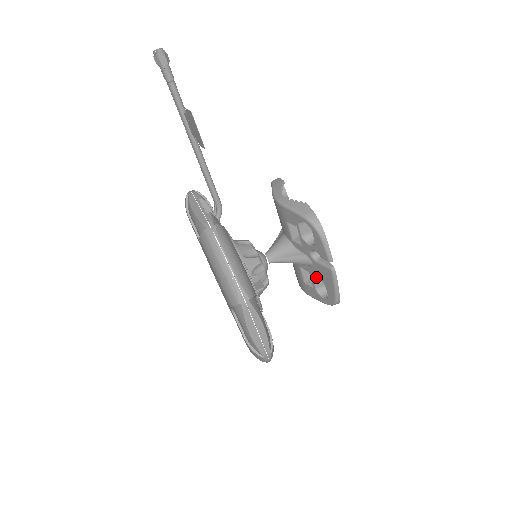
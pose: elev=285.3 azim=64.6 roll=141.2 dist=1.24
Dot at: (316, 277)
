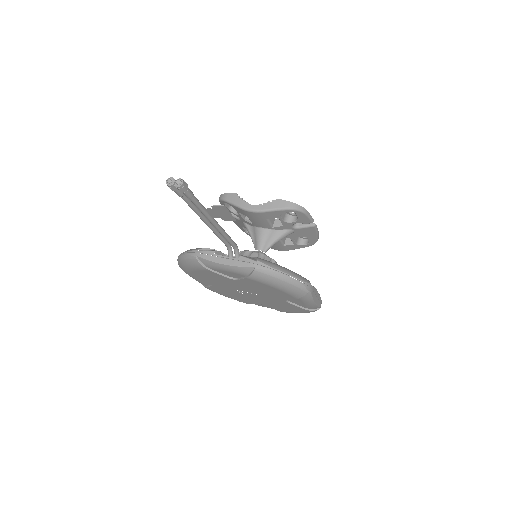
Dot at: occluded
